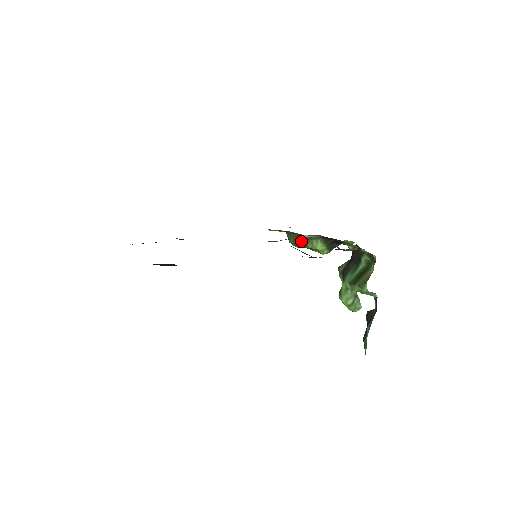
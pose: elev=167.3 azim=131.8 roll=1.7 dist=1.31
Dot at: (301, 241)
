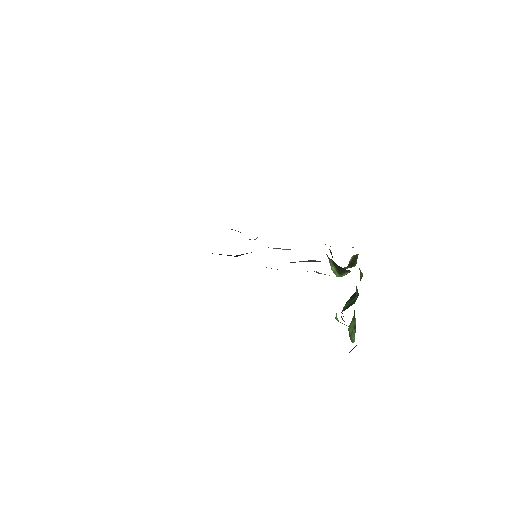
Dot at: occluded
